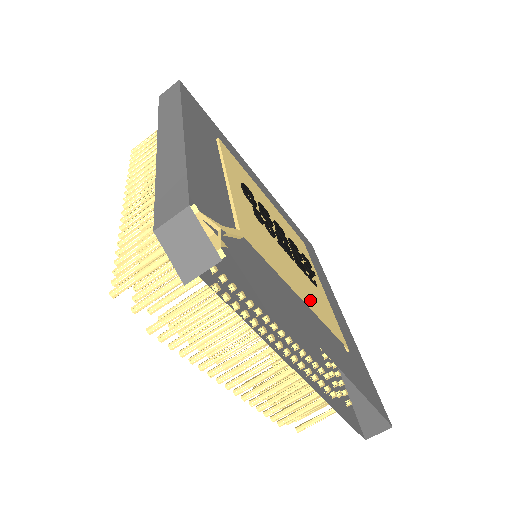
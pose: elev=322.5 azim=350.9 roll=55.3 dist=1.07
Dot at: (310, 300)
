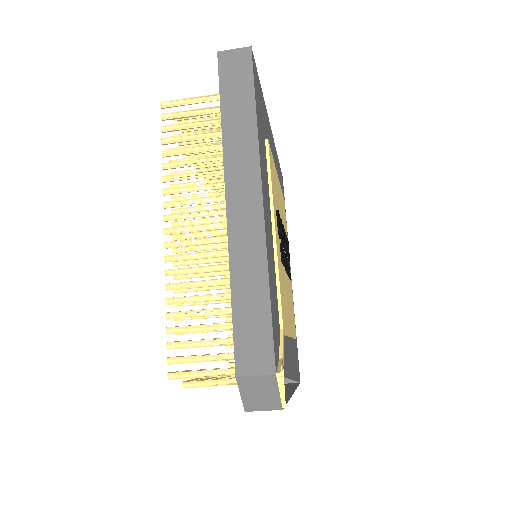
Dot at: (291, 321)
